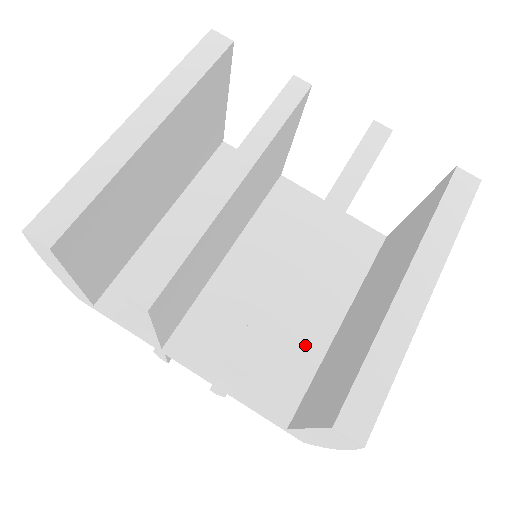
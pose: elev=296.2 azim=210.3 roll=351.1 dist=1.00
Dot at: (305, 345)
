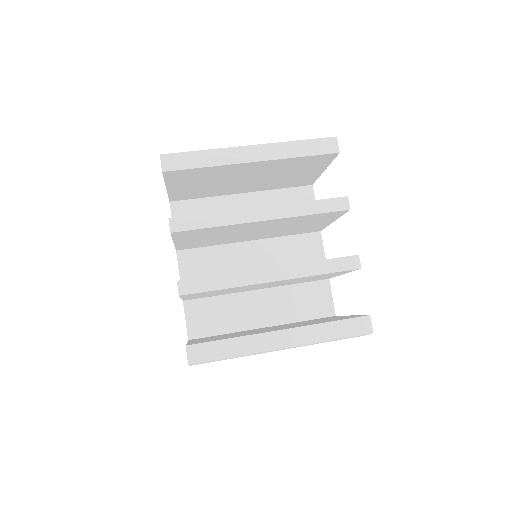
Dot at: (236, 318)
